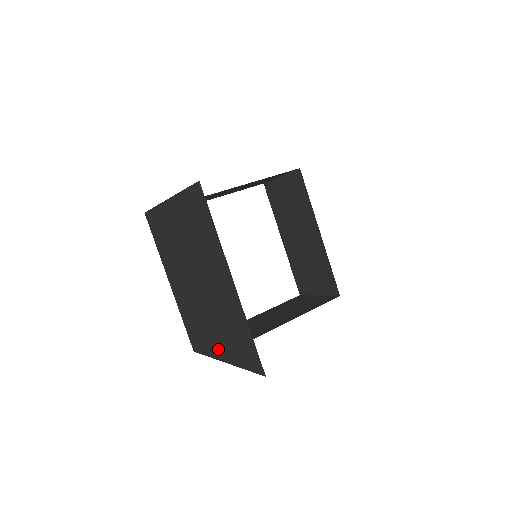
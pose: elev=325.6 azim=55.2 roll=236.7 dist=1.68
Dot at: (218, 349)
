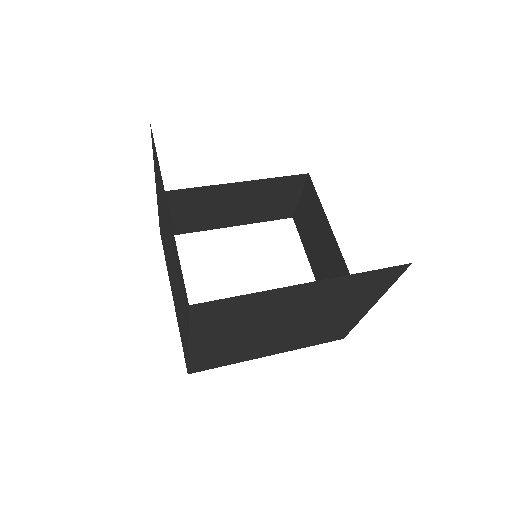
Dot at: (185, 332)
